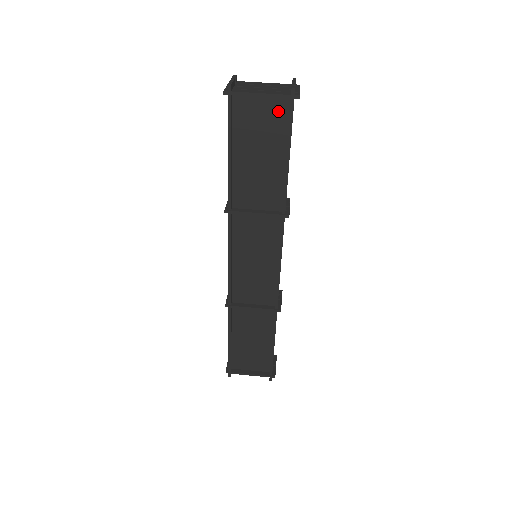
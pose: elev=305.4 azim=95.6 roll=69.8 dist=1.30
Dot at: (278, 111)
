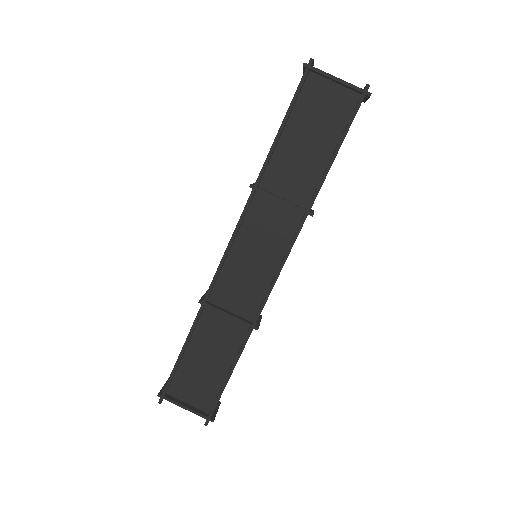
Dot at: (344, 103)
